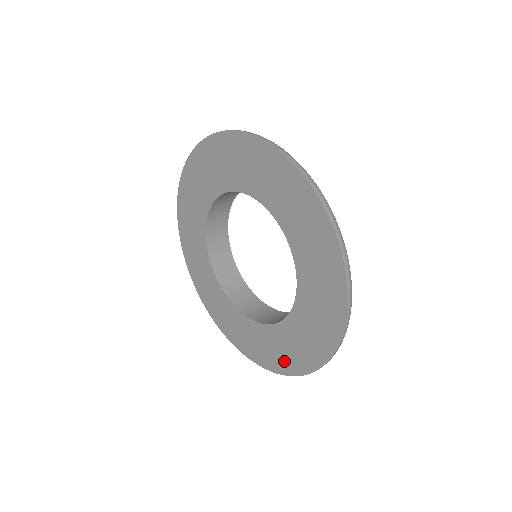
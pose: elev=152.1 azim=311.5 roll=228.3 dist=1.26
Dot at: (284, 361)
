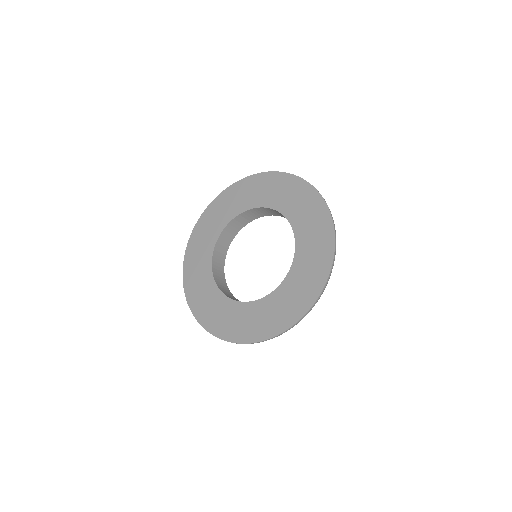
Dot at: (323, 248)
